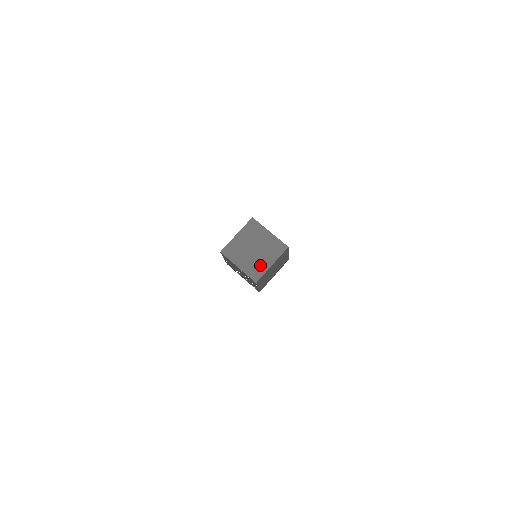
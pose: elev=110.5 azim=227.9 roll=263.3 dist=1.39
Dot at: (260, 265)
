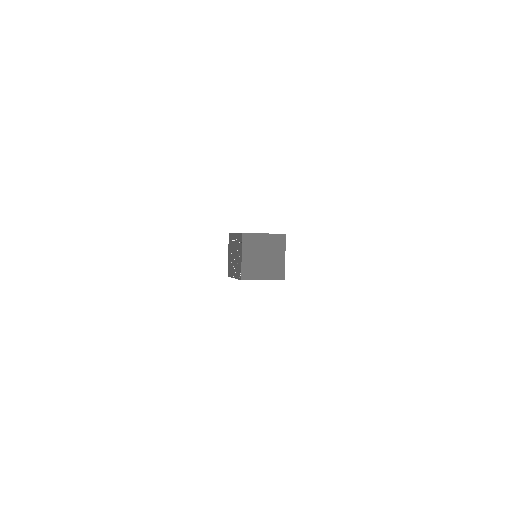
Dot at: (256, 271)
